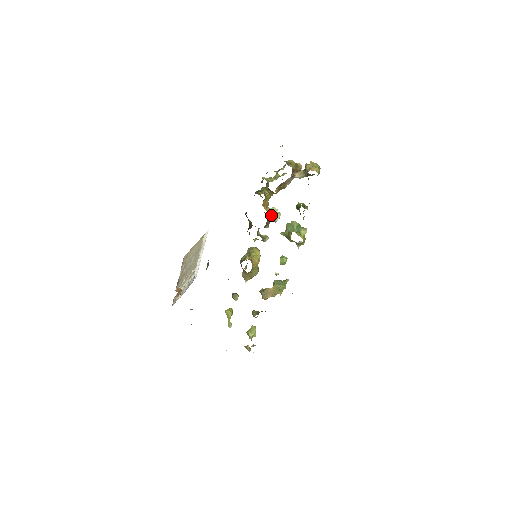
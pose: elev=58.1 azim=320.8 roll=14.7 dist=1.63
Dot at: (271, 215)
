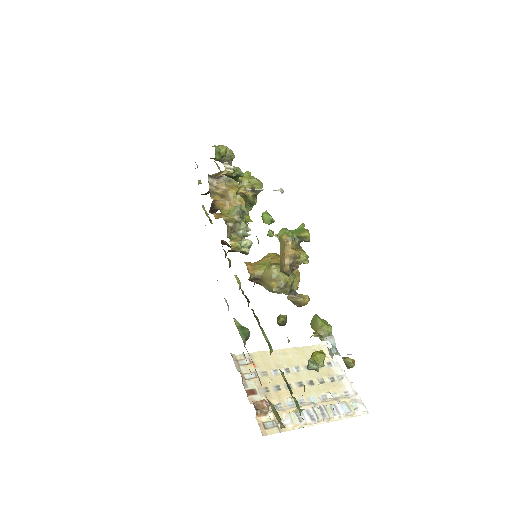
Dot at: (231, 215)
